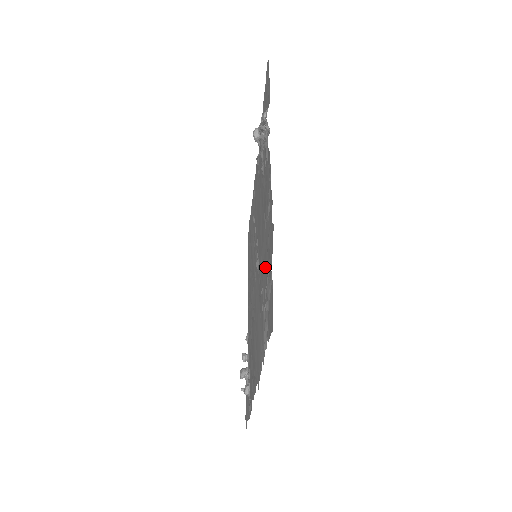
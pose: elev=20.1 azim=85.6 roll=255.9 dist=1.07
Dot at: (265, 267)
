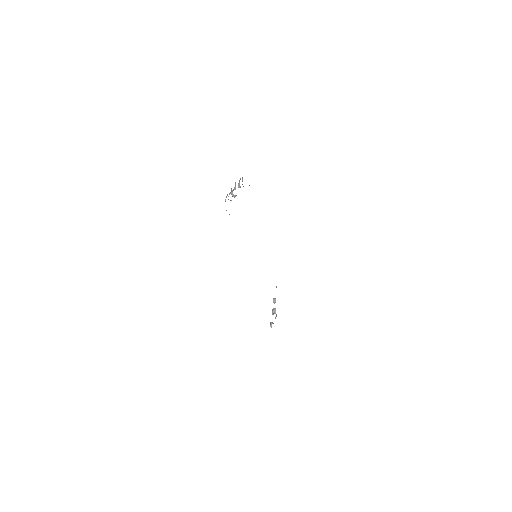
Dot at: occluded
